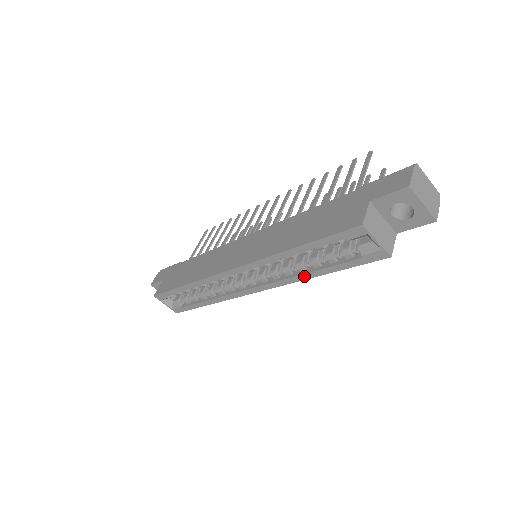
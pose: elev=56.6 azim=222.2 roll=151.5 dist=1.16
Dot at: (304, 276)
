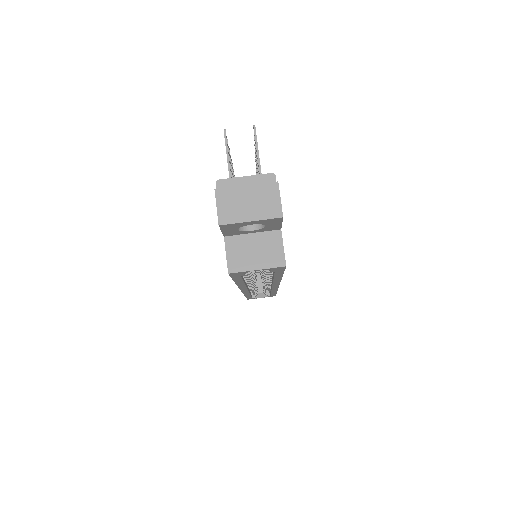
Dot at: (276, 280)
